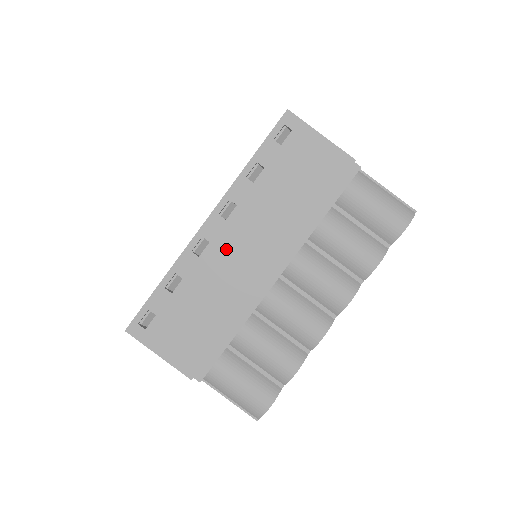
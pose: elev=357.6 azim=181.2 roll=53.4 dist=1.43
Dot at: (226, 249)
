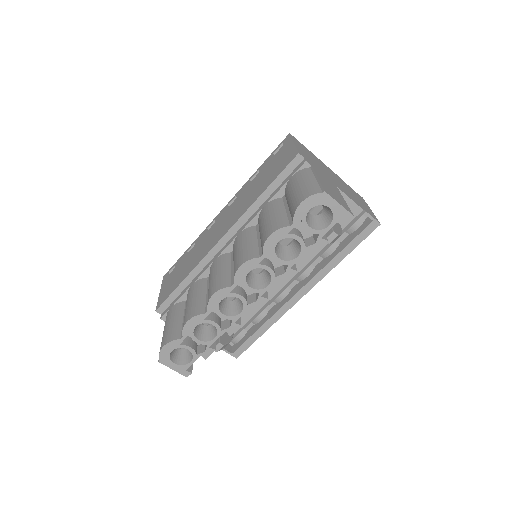
Dot at: (217, 226)
